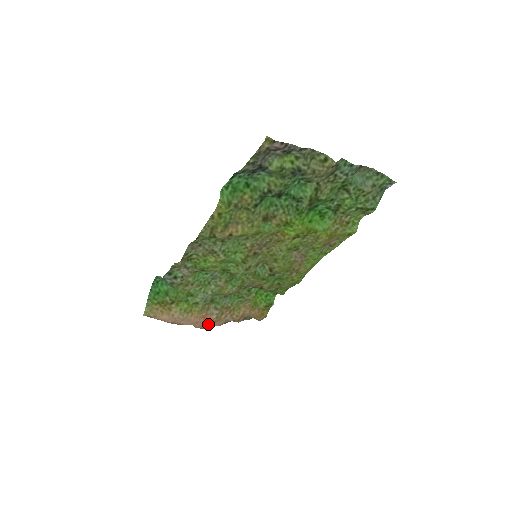
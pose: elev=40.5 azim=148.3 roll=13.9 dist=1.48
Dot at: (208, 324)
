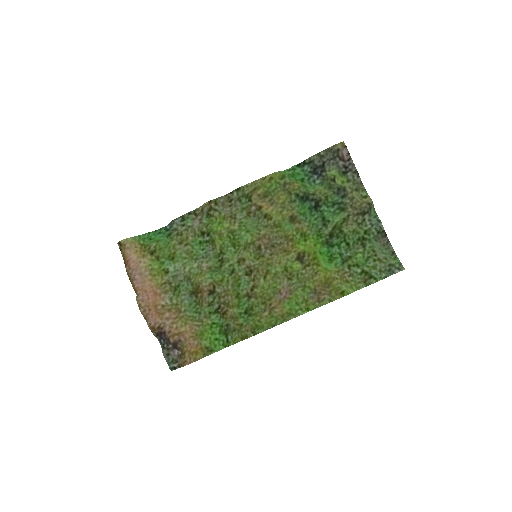
Dot at: (149, 307)
